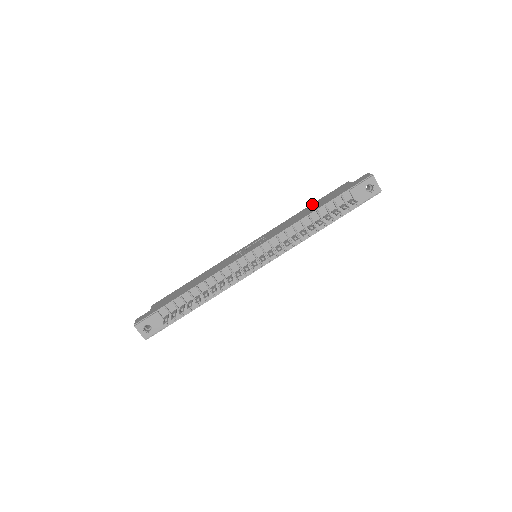
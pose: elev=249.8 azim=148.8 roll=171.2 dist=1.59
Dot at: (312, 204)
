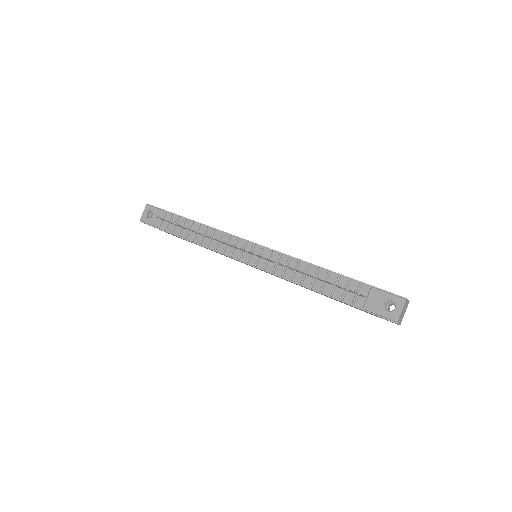
Dot at: occluded
